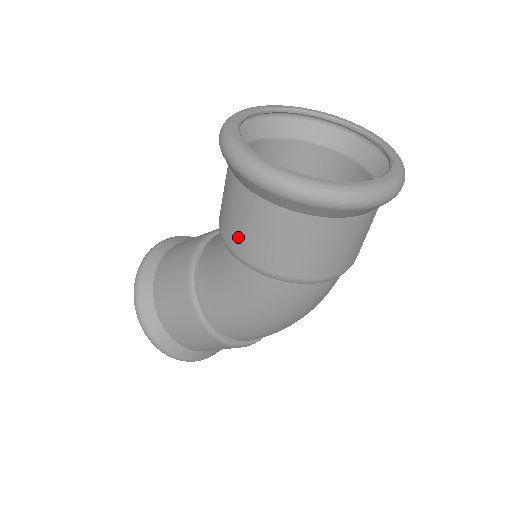
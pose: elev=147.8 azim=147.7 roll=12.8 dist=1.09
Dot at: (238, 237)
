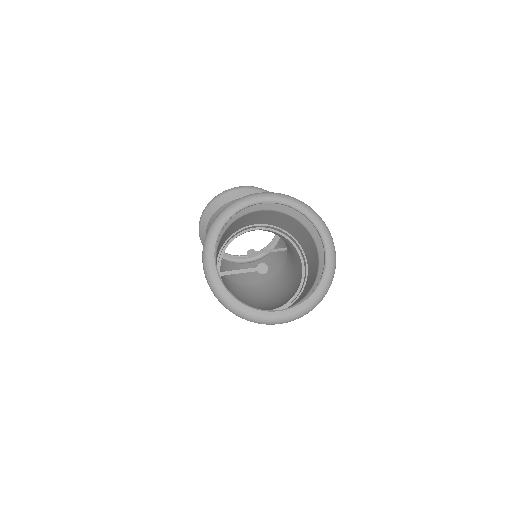
Dot at: occluded
